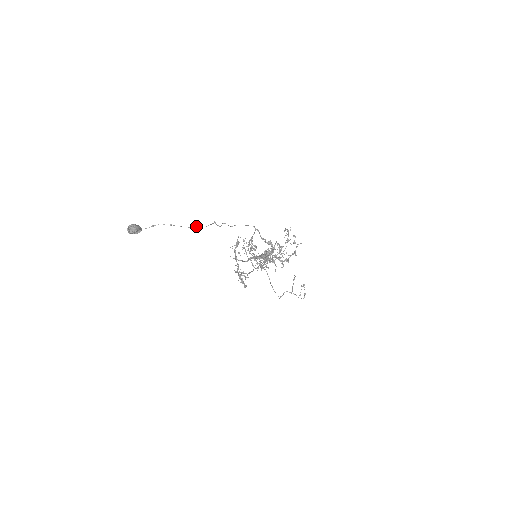
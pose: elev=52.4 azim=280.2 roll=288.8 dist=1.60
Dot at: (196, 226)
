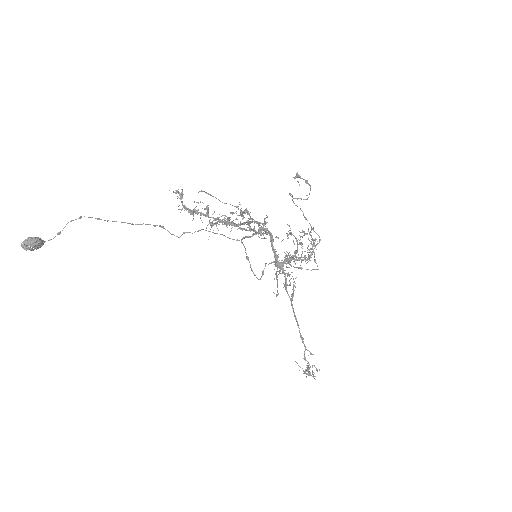
Dot at: (128, 223)
